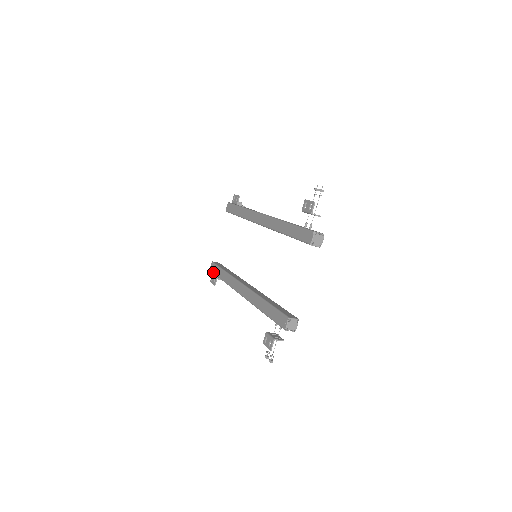
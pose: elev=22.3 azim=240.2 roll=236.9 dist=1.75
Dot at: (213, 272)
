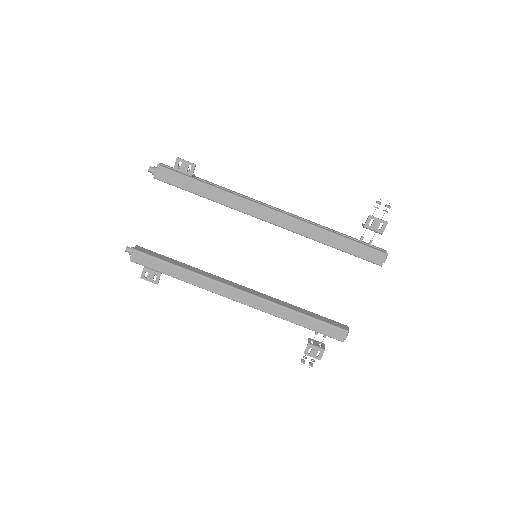
Dot at: (145, 266)
